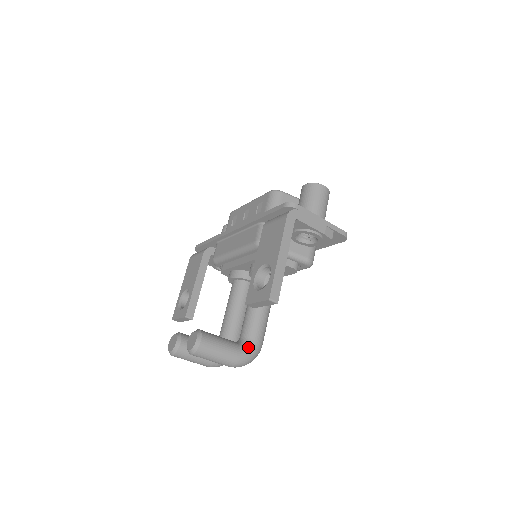
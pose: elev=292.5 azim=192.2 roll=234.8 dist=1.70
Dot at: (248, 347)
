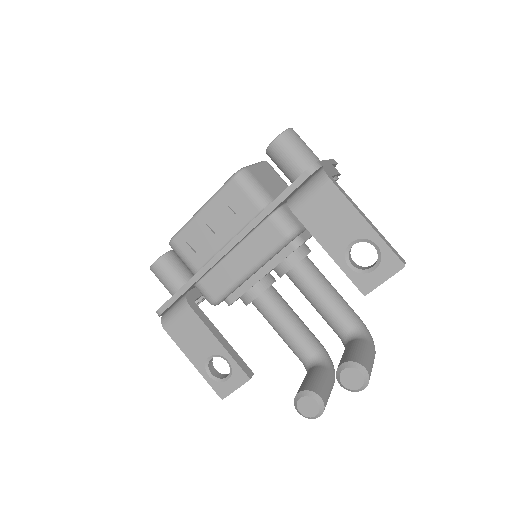
Dot at: (364, 332)
